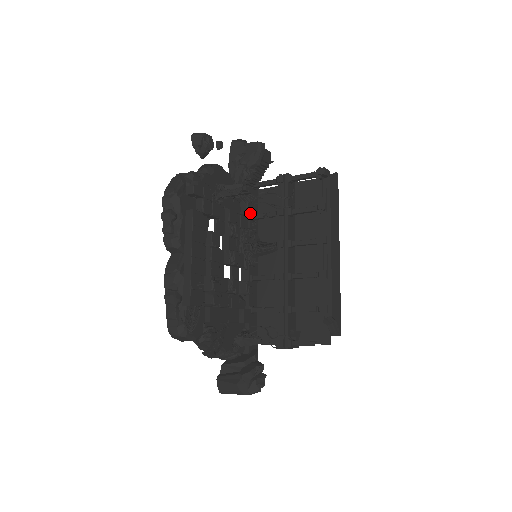
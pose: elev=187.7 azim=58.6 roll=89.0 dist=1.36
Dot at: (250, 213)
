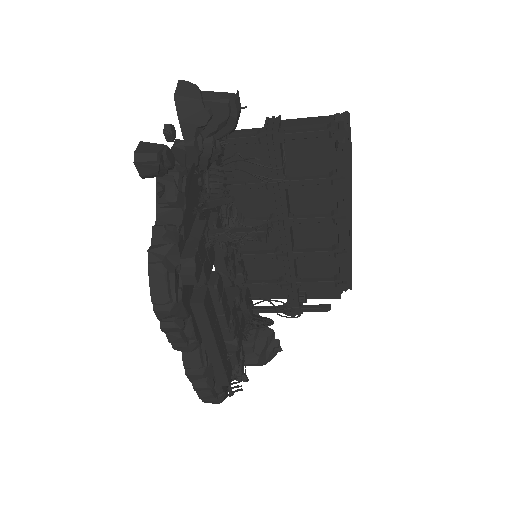
Dot at: occluded
